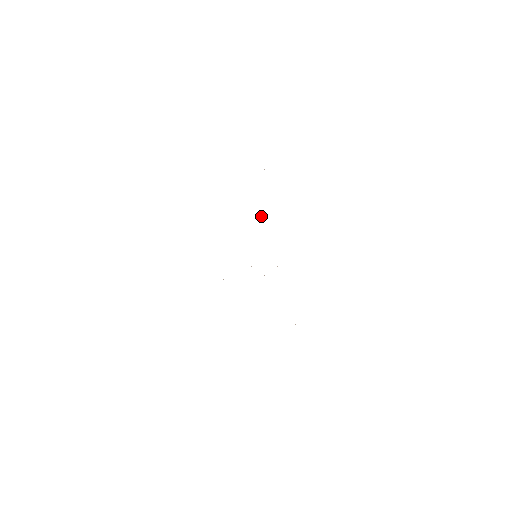
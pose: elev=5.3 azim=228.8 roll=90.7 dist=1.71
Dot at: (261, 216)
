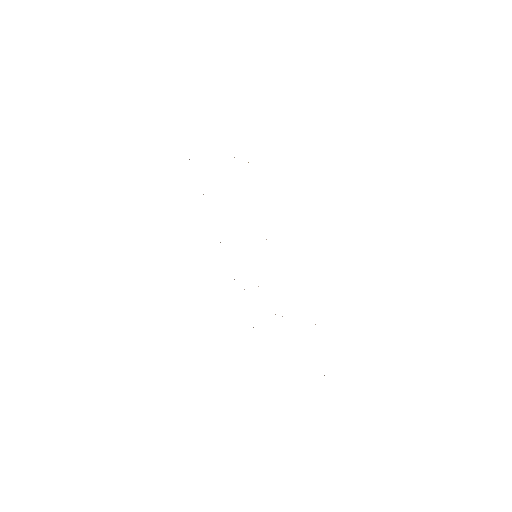
Dot at: occluded
